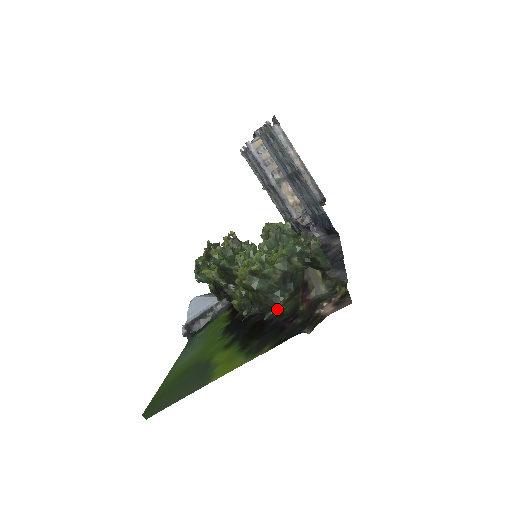
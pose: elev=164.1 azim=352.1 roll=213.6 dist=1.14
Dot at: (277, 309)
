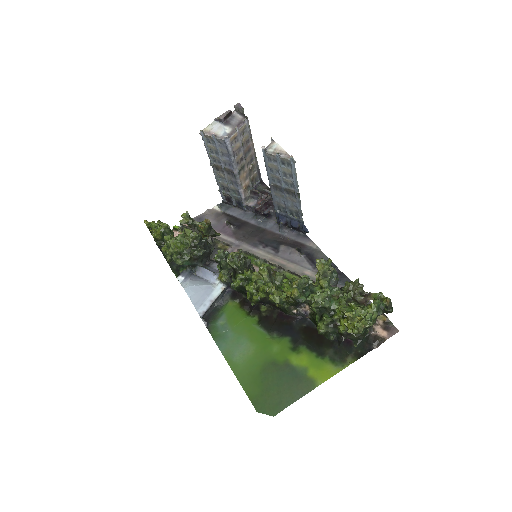
Dot at: (361, 338)
